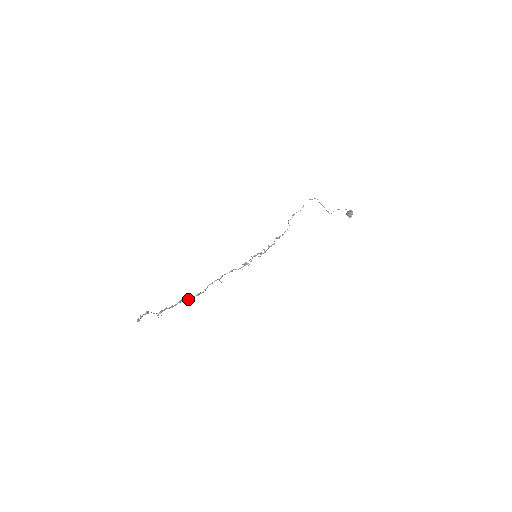
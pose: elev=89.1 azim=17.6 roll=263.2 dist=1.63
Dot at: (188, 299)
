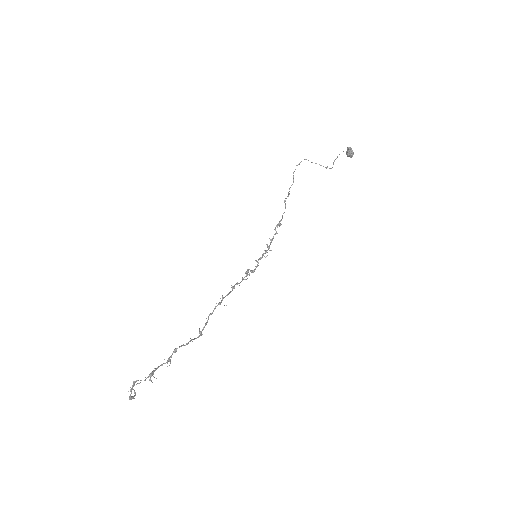
Dot at: occluded
